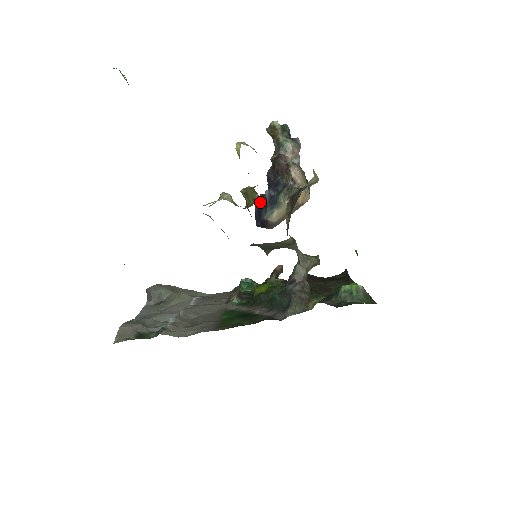
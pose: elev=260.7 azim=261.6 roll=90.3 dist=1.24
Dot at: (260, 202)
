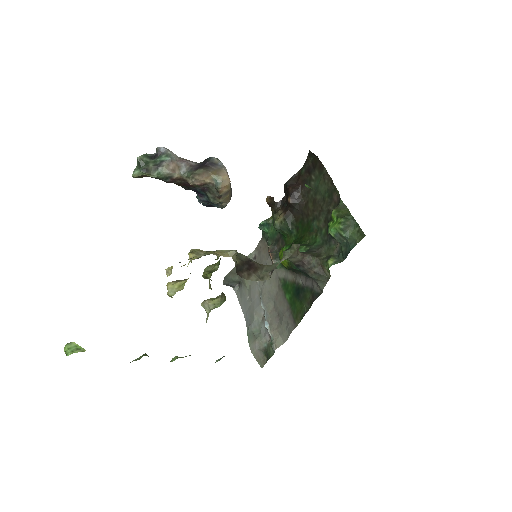
Dot at: (204, 203)
